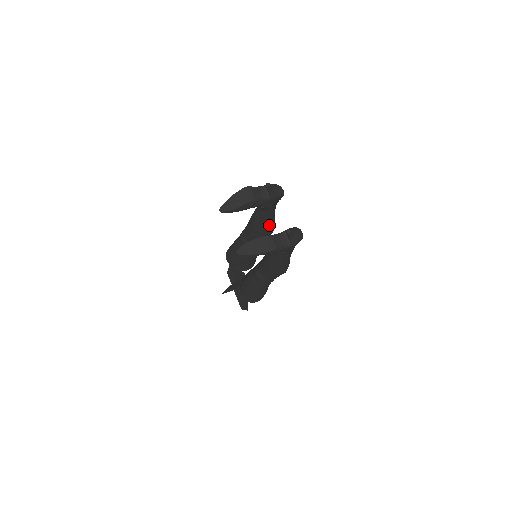
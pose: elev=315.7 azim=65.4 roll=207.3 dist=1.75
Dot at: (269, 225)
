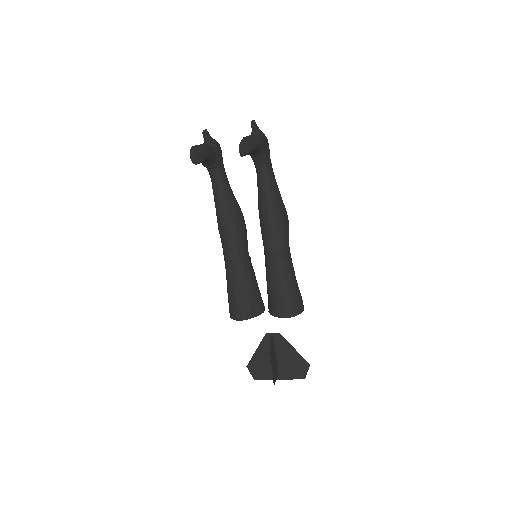
Dot at: (236, 202)
